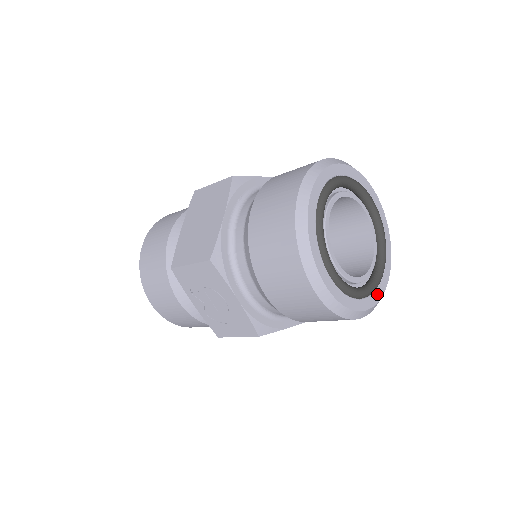
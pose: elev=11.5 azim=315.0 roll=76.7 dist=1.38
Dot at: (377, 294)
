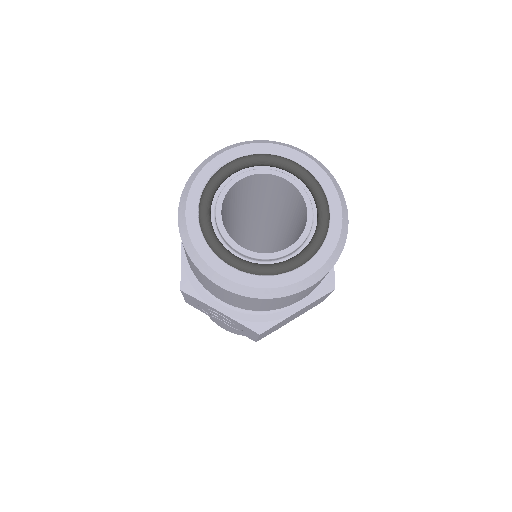
Dot at: (323, 253)
